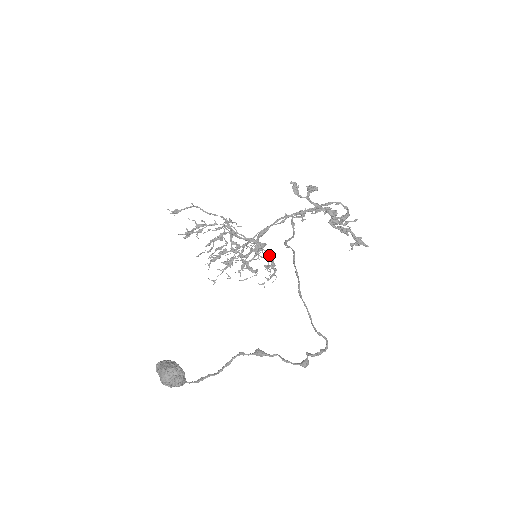
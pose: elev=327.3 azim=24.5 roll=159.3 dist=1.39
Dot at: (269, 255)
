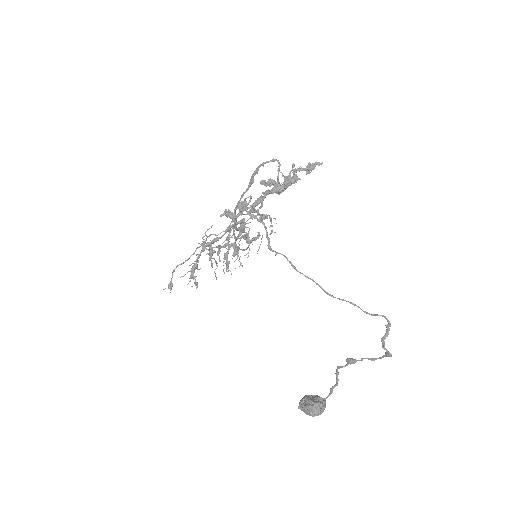
Dot at: occluded
